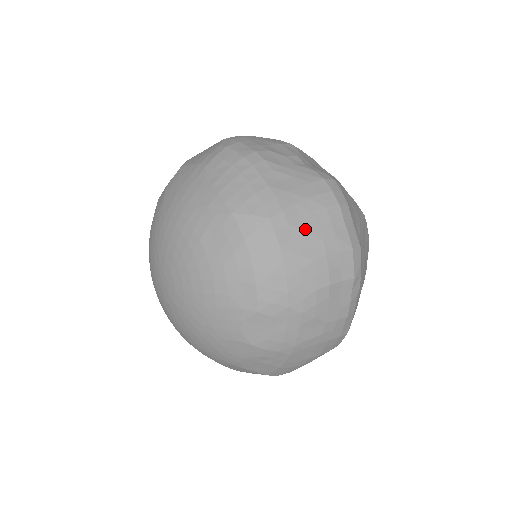
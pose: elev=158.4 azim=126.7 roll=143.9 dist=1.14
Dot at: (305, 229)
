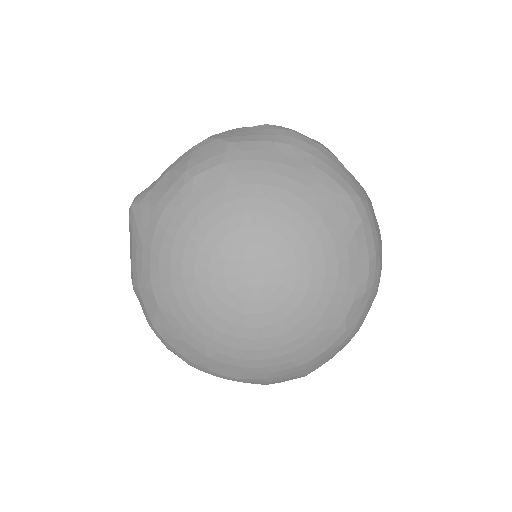
Dot at: (375, 217)
